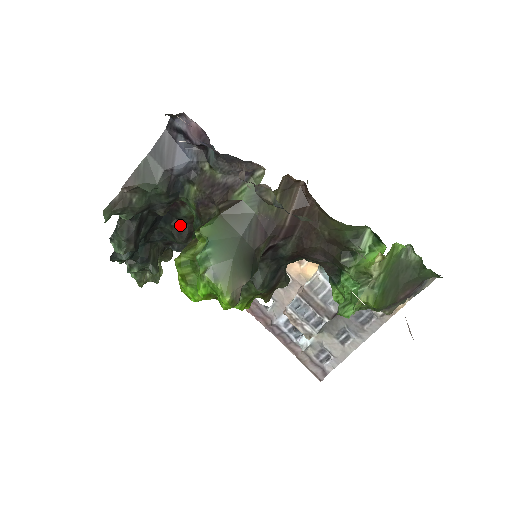
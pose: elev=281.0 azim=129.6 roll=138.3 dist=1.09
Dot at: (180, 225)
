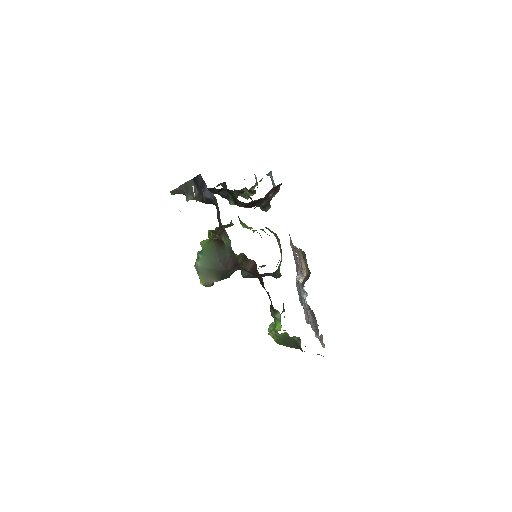
Dot at: (236, 200)
